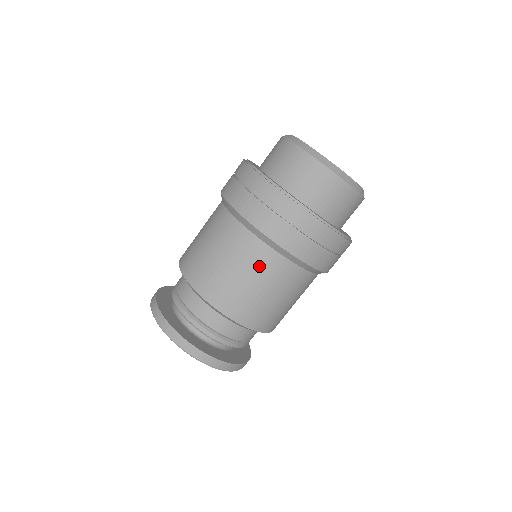
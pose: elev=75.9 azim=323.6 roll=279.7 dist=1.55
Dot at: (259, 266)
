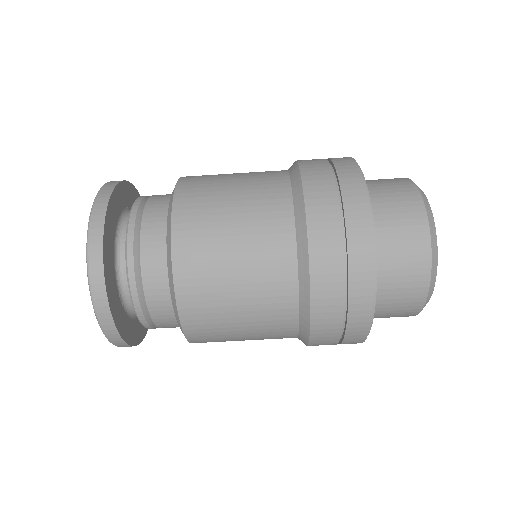
Dot at: (266, 296)
